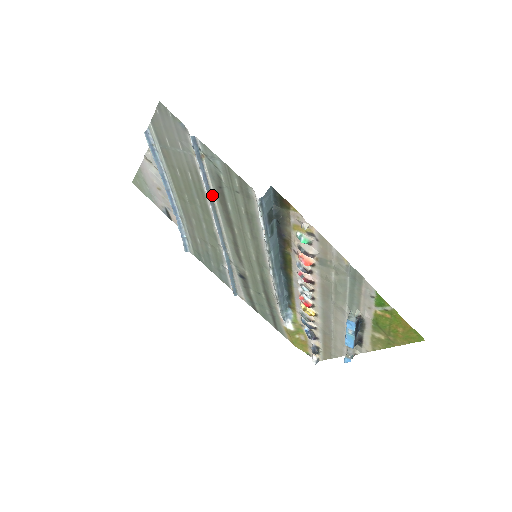
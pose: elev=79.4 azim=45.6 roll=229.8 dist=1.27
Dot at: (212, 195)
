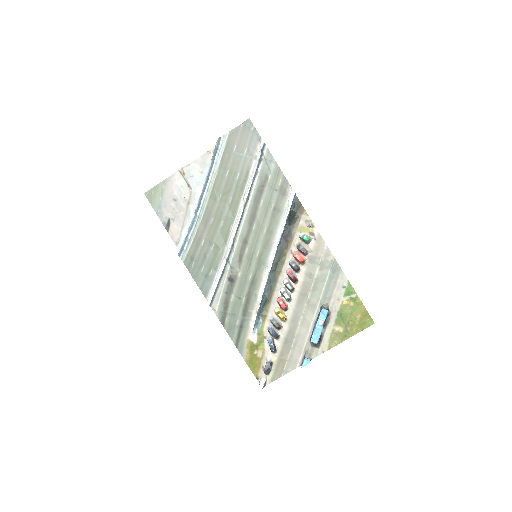
Dot at: (251, 193)
